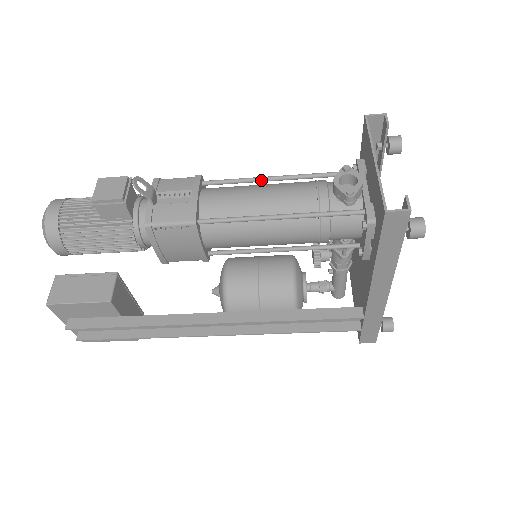
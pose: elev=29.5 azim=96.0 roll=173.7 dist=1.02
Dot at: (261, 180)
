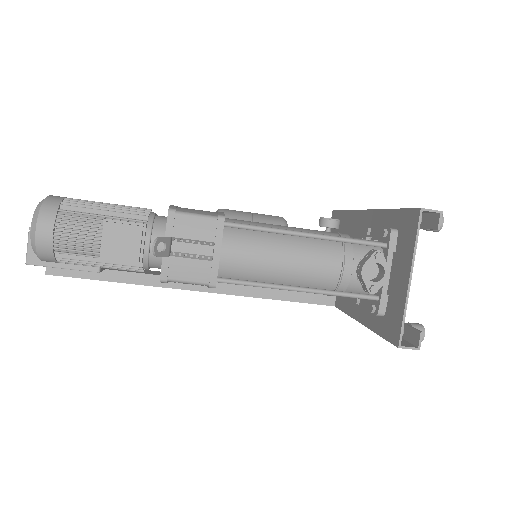
Dot at: (288, 235)
